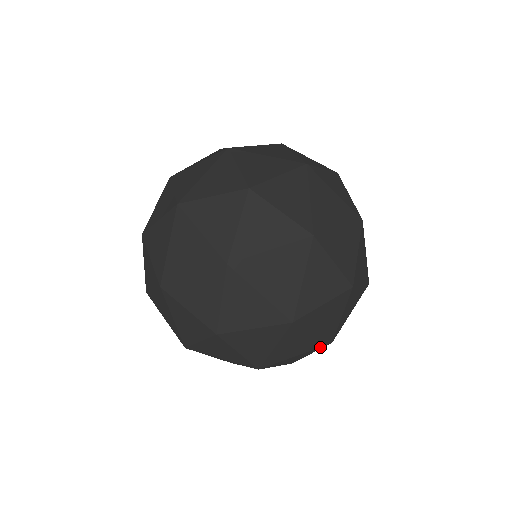
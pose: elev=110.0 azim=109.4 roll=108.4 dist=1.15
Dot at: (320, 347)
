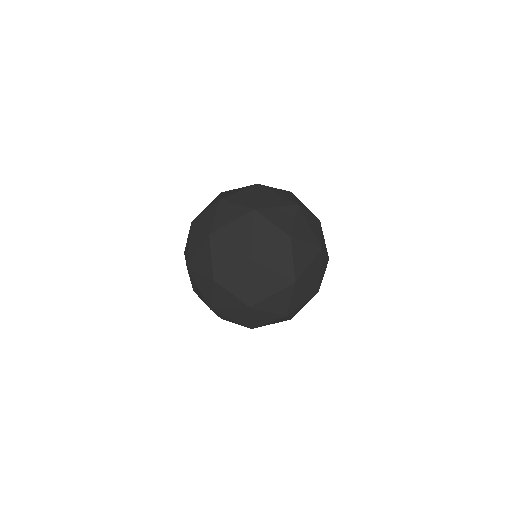
Dot at: (245, 326)
